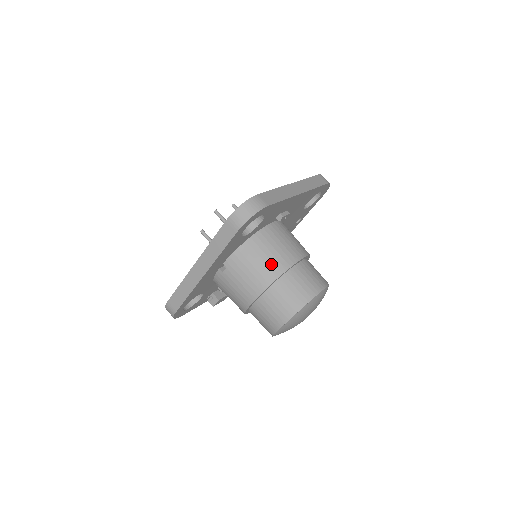
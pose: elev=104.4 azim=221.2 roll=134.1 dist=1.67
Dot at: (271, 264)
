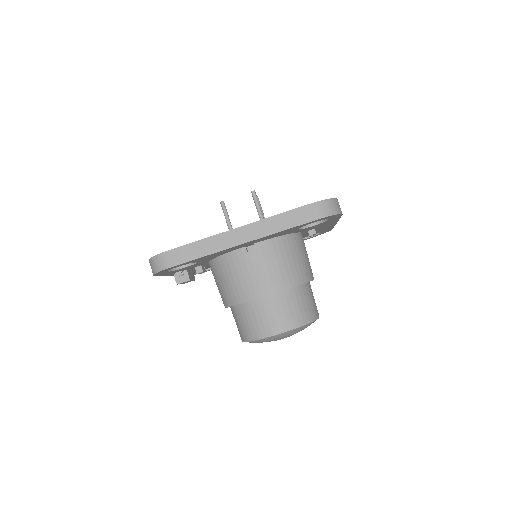
Dot at: (298, 269)
